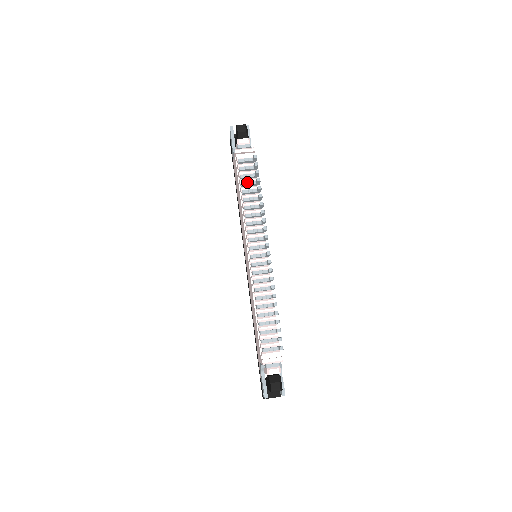
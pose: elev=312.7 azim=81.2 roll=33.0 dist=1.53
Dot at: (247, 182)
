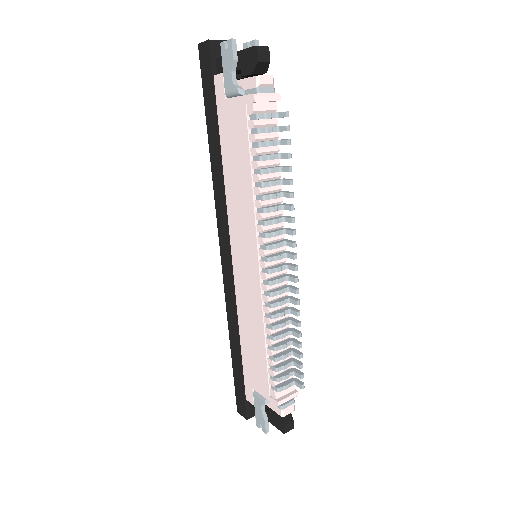
Dot at: (269, 155)
